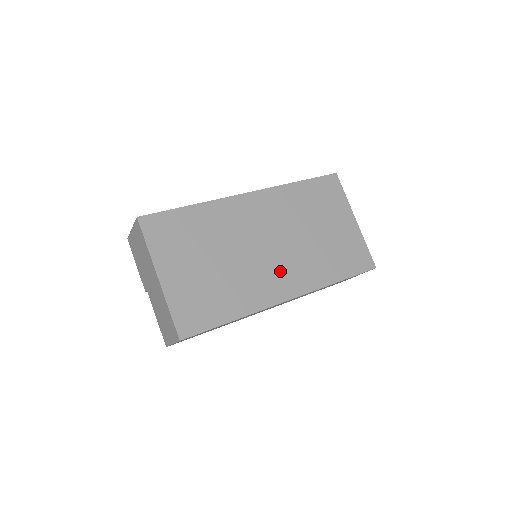
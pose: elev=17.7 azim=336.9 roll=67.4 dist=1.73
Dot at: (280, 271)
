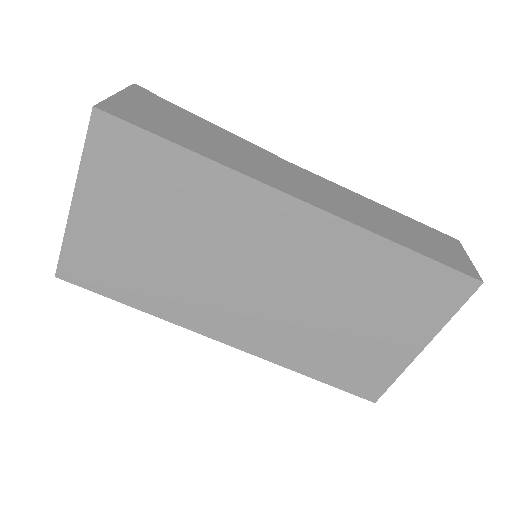
Dot at: (241, 312)
